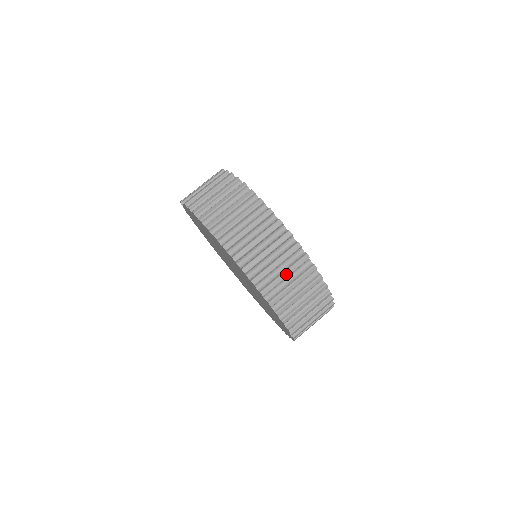
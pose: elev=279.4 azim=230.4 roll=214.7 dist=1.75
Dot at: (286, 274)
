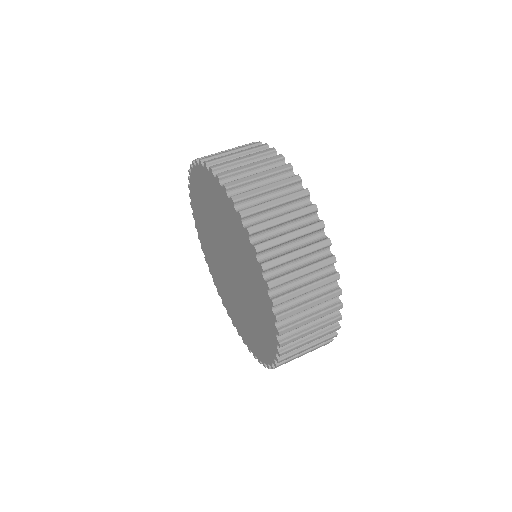
Dot at: (298, 253)
